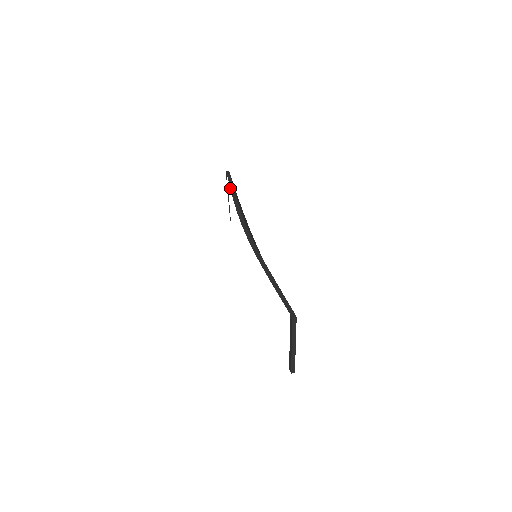
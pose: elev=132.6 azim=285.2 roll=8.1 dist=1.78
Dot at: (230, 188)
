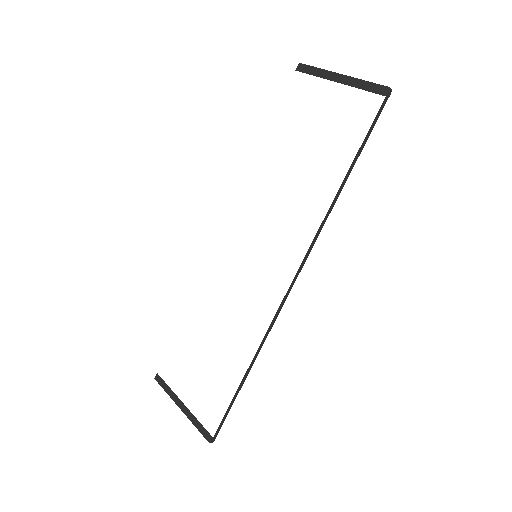
Dot at: occluded
